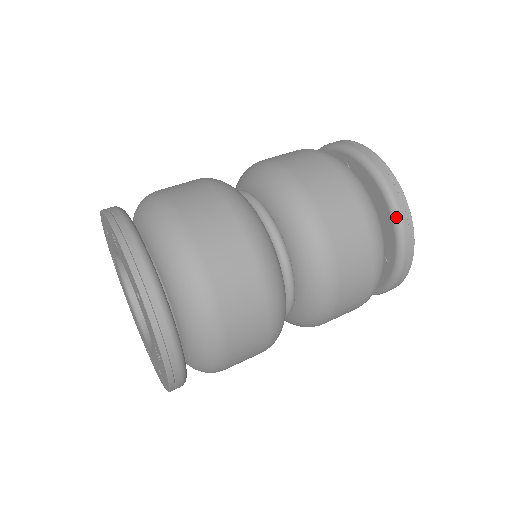
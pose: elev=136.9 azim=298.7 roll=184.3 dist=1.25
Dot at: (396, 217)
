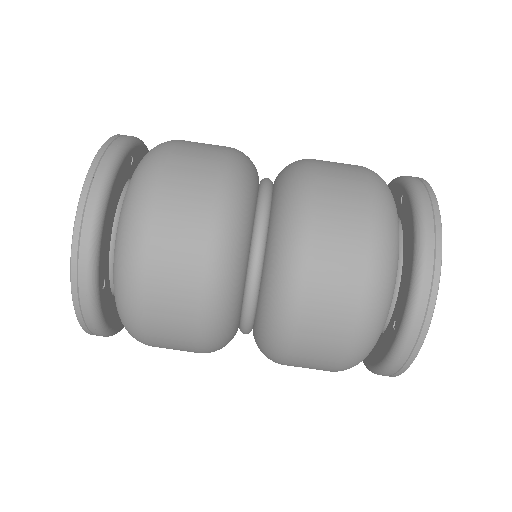
Dot at: (369, 370)
